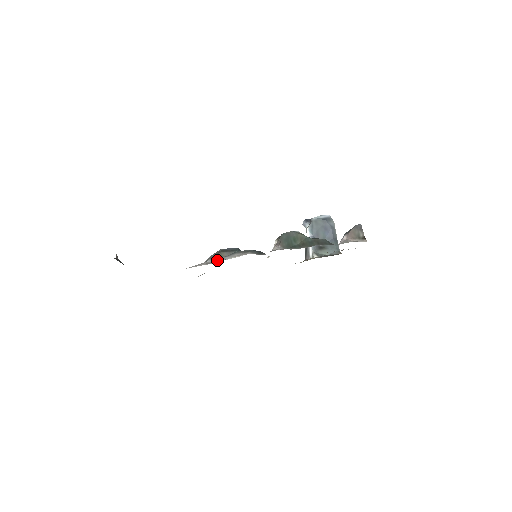
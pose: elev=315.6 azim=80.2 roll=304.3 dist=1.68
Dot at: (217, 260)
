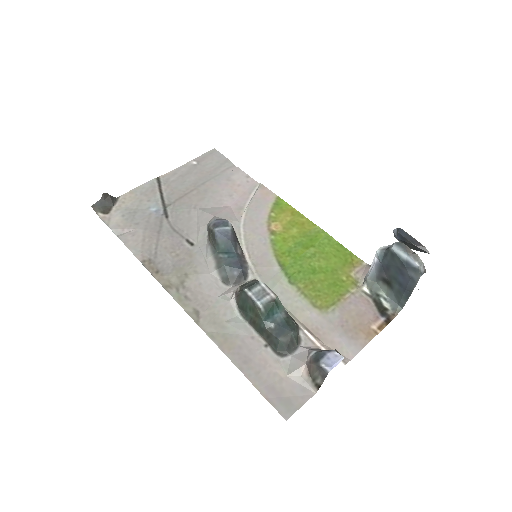
Dot at: (208, 237)
